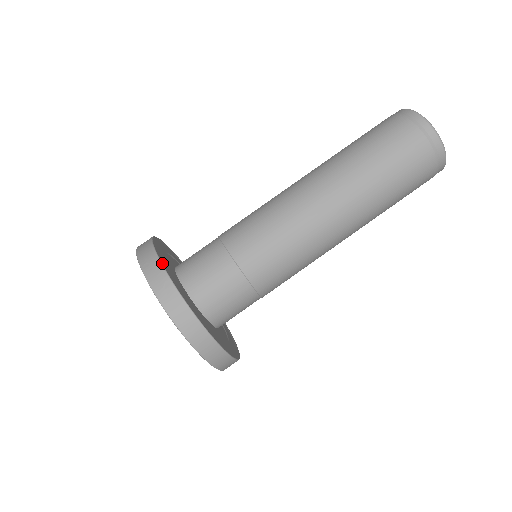
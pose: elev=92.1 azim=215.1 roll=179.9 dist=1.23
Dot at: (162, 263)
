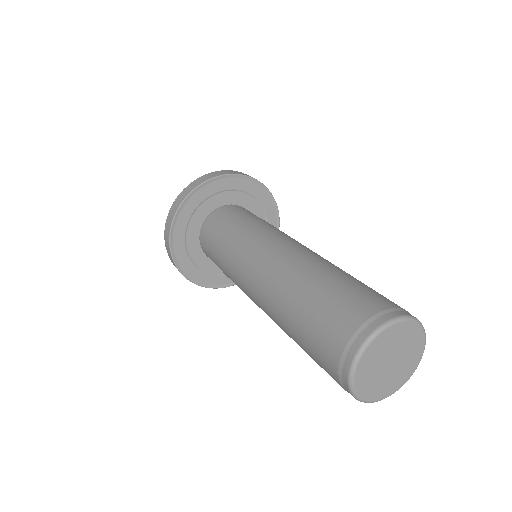
Dot at: (175, 256)
